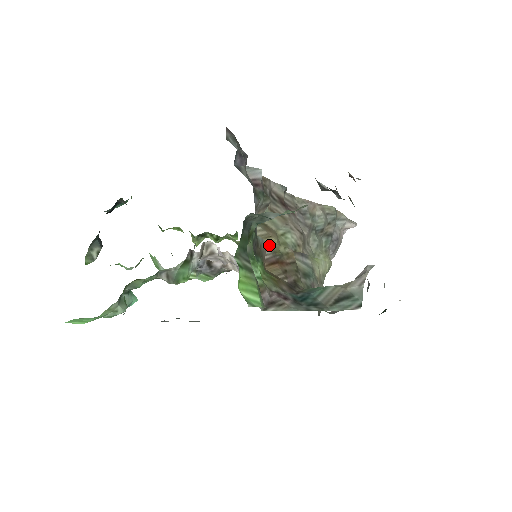
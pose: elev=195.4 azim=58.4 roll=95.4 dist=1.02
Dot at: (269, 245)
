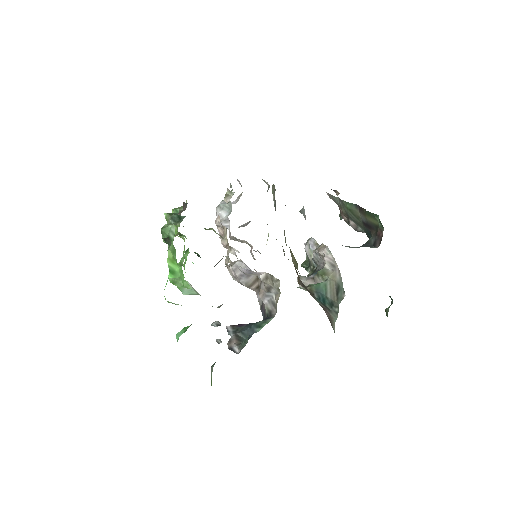
Dot at: occluded
